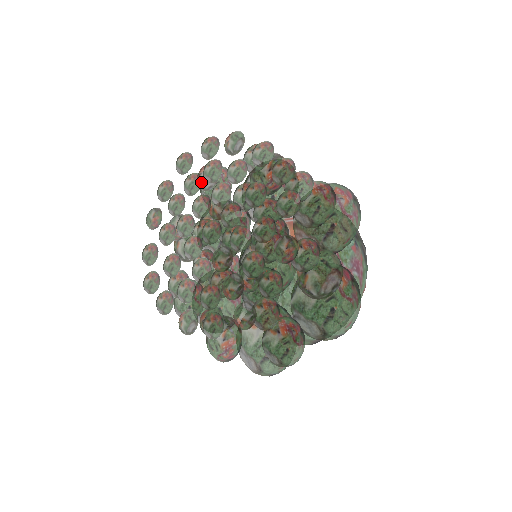
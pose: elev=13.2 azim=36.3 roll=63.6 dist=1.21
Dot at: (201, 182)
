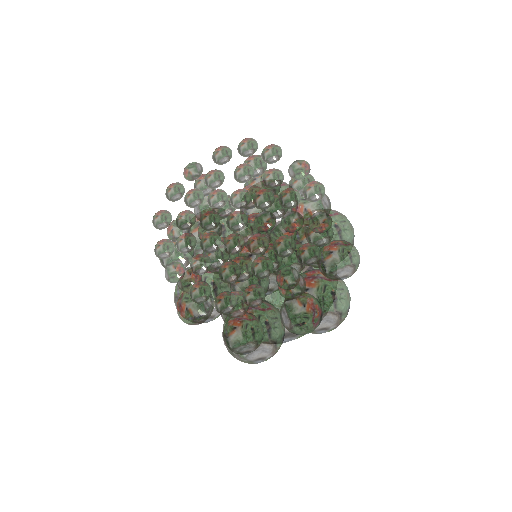
Dot at: (192, 212)
